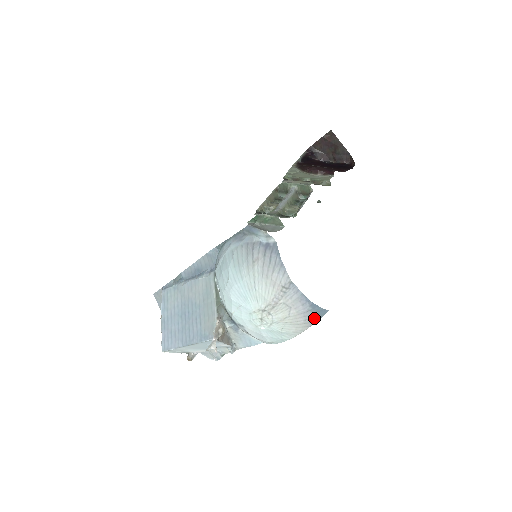
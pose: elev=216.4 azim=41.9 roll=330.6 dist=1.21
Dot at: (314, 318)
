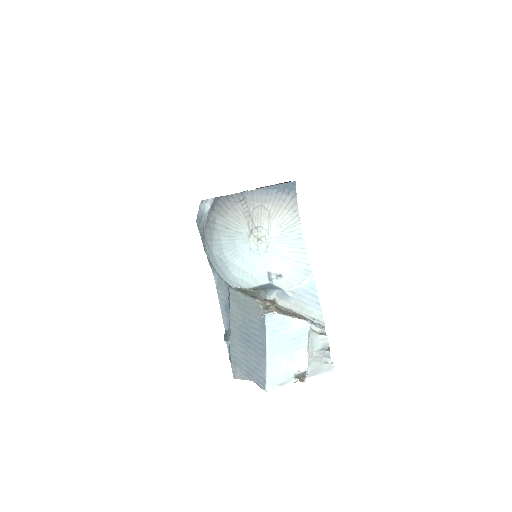
Dot at: (289, 194)
